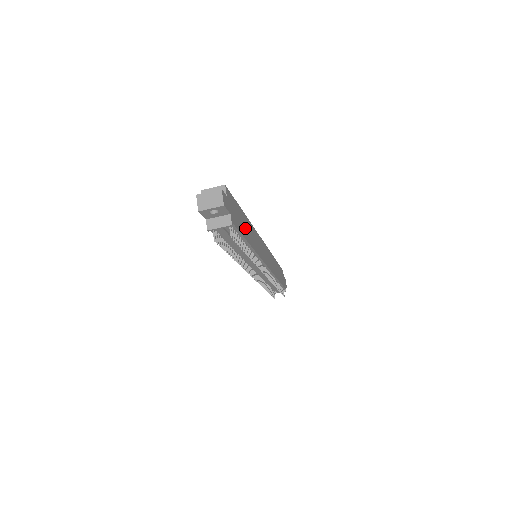
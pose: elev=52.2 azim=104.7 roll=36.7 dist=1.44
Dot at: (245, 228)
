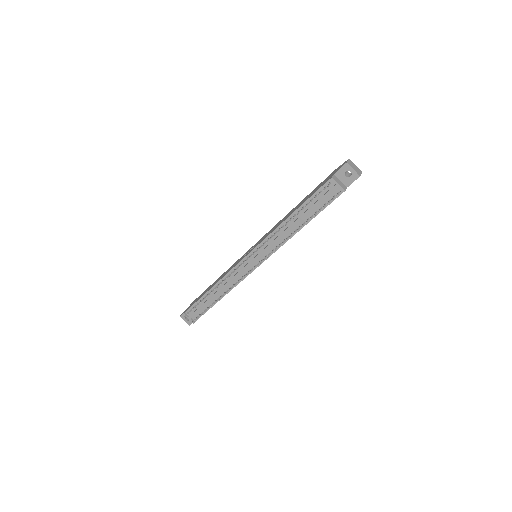
Dot at: occluded
